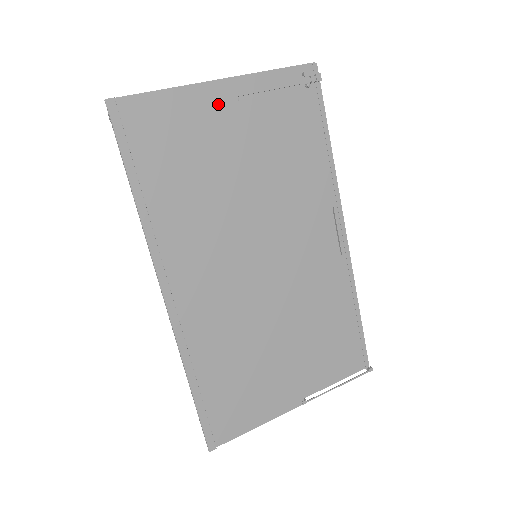
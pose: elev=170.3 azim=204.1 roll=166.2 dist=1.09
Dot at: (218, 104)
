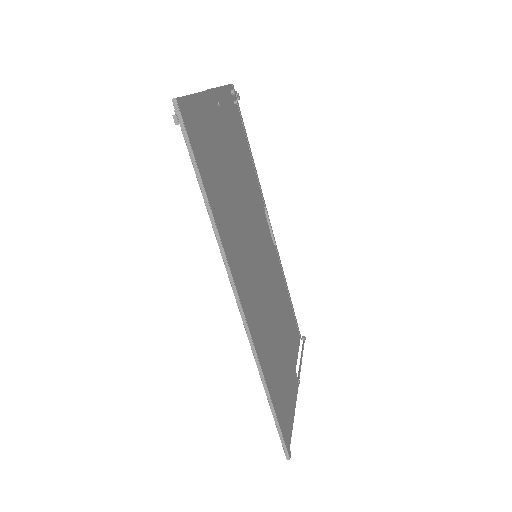
Dot at: (217, 112)
